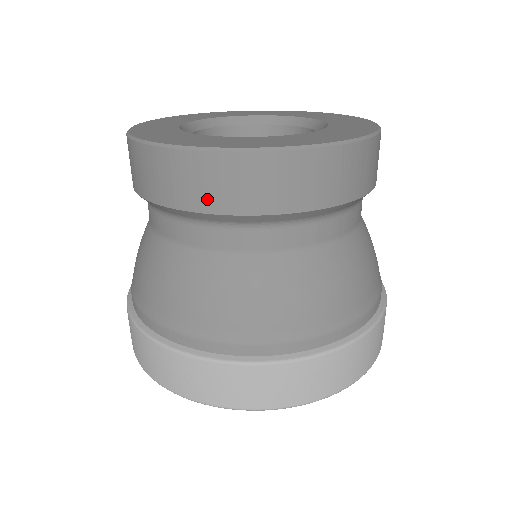
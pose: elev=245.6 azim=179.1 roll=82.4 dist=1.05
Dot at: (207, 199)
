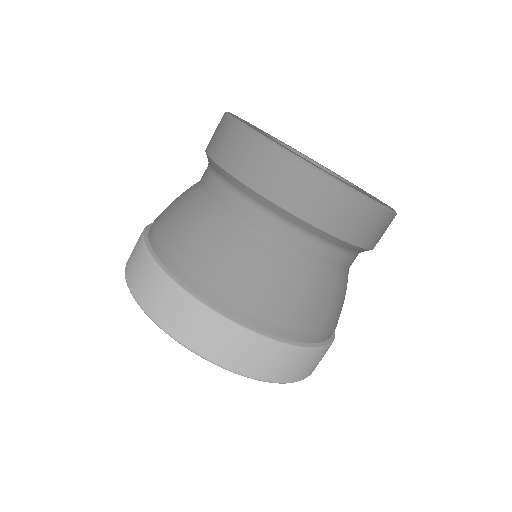
Dot at: (272, 188)
